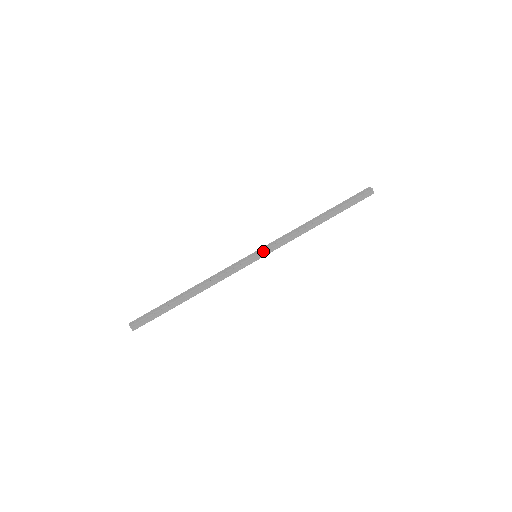
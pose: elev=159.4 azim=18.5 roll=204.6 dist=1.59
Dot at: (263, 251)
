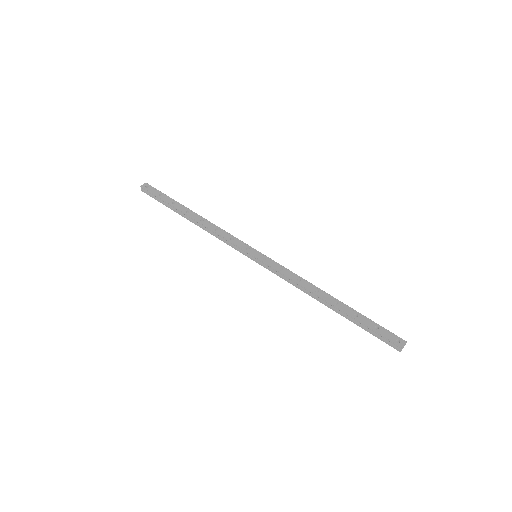
Dot at: (261, 261)
